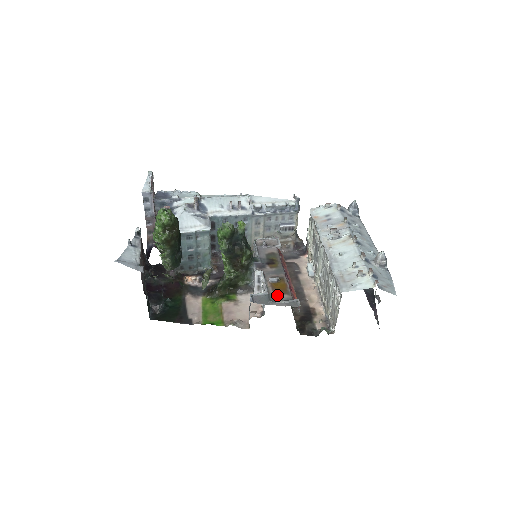
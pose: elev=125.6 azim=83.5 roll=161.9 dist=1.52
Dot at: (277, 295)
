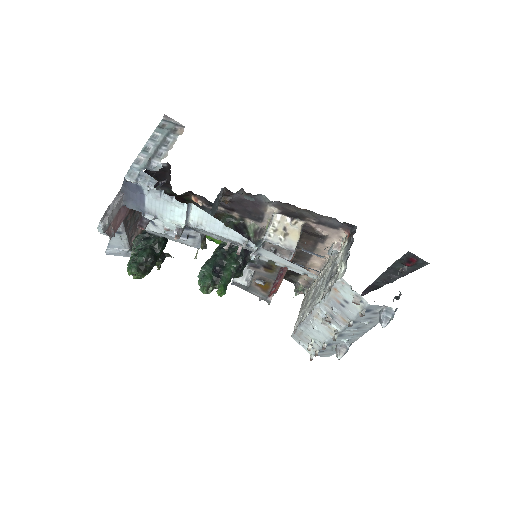
Dot at: (256, 289)
